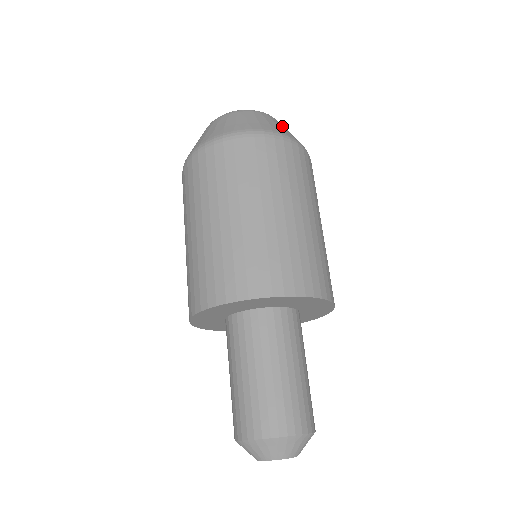
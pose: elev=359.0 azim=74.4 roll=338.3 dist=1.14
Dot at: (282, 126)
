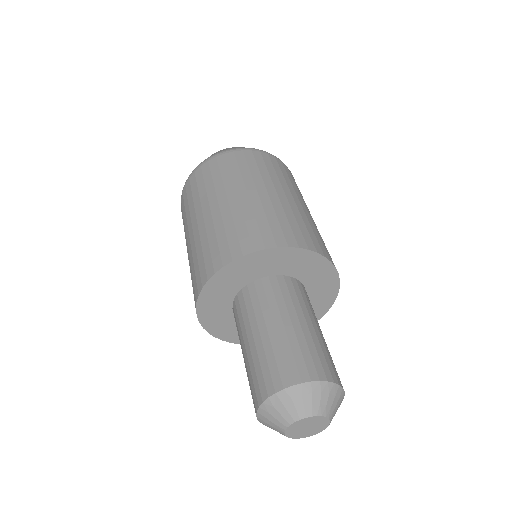
Dot at: occluded
